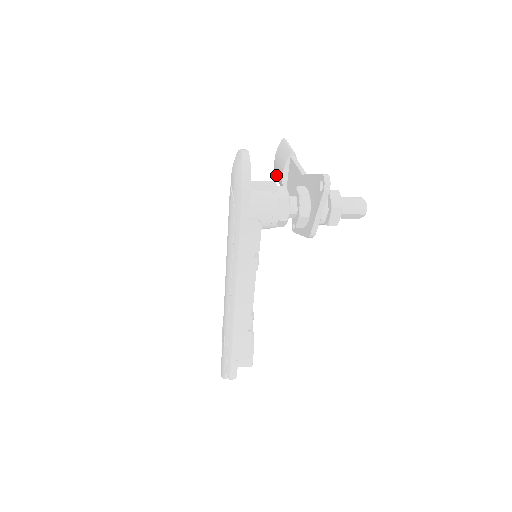
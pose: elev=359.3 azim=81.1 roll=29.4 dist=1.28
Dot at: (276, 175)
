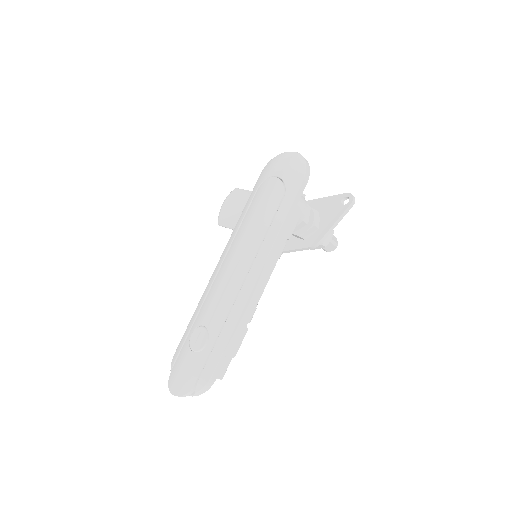
Dot at: (224, 216)
